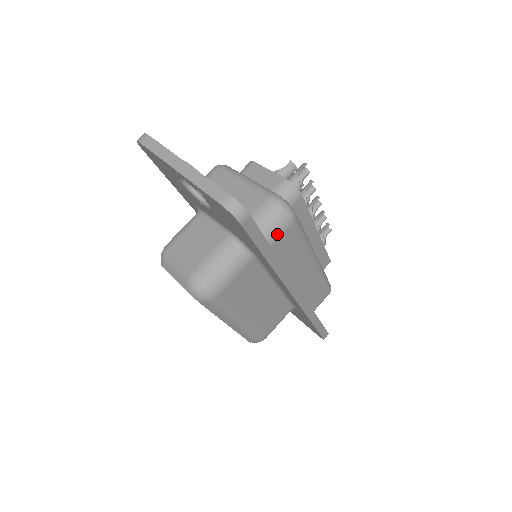
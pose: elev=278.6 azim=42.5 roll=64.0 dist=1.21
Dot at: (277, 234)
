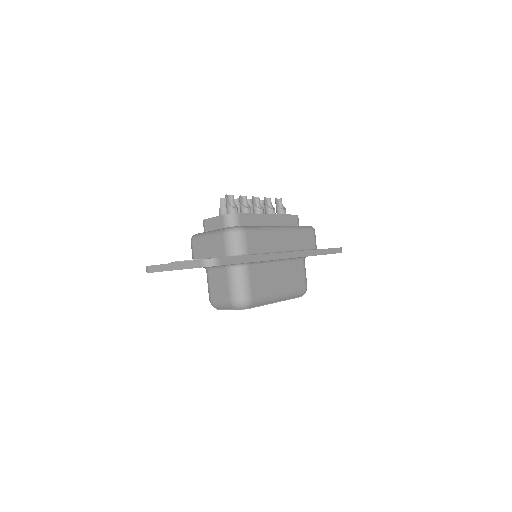
Dot at: (244, 246)
